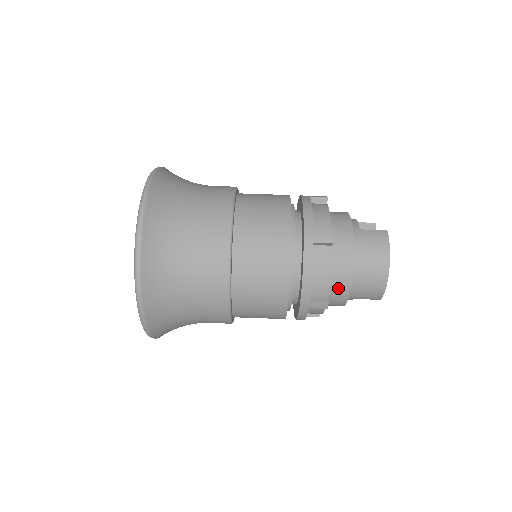
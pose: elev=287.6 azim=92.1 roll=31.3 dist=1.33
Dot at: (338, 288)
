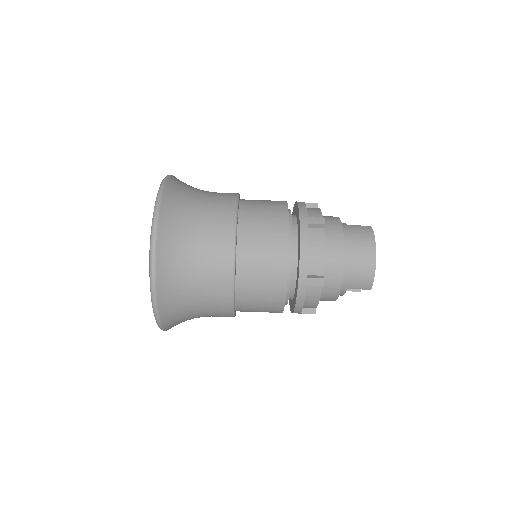
Dot at: (332, 270)
